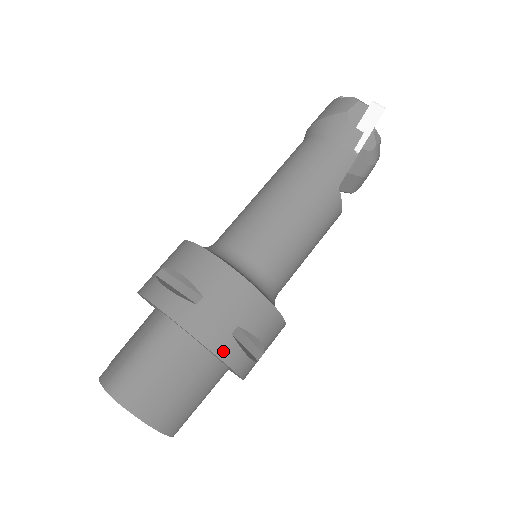
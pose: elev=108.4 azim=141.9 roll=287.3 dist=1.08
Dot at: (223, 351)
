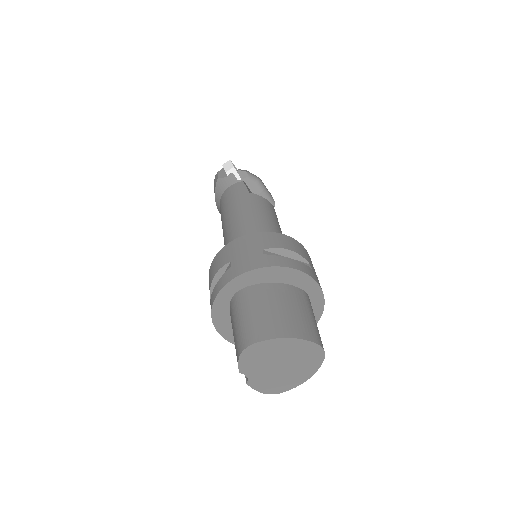
Dot at: (269, 263)
